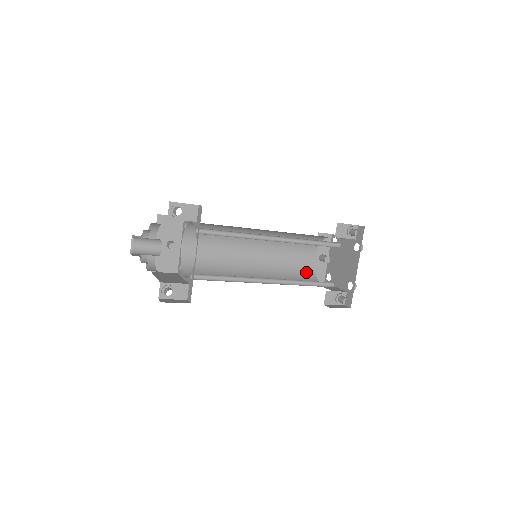
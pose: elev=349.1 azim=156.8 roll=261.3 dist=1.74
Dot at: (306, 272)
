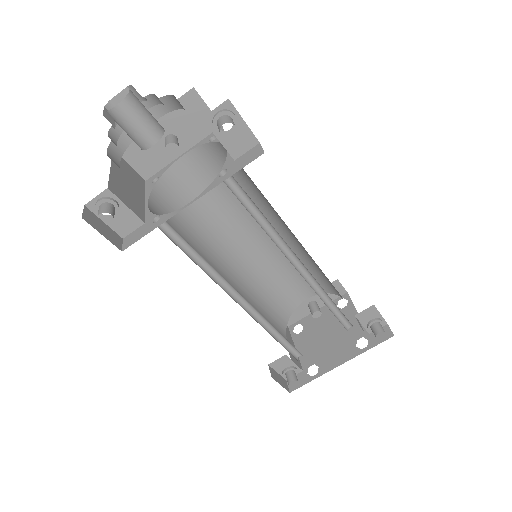
Dot at: (284, 306)
